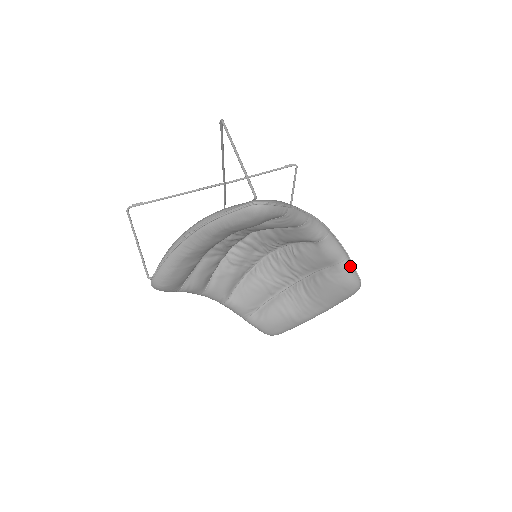
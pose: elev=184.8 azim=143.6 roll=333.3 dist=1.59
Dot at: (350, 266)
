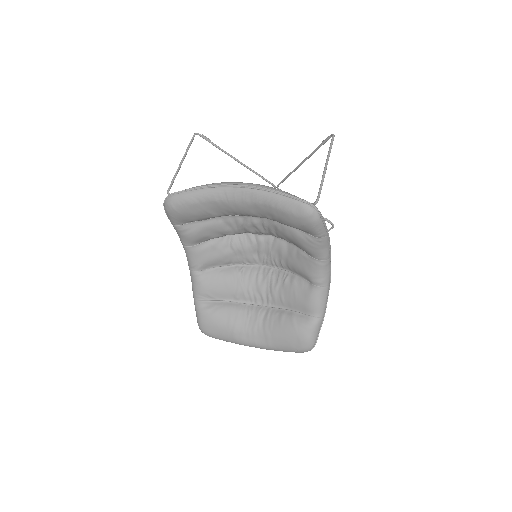
Dot at: (319, 326)
